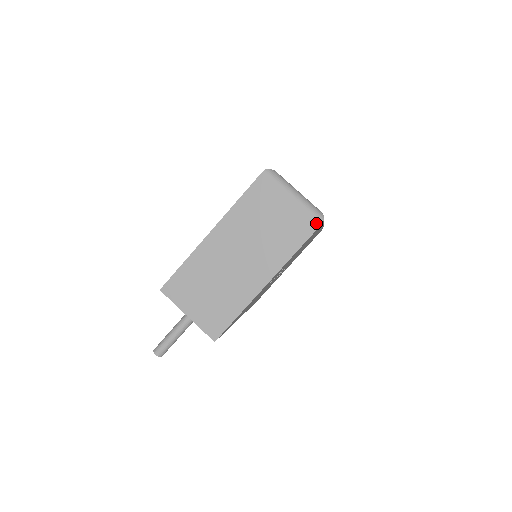
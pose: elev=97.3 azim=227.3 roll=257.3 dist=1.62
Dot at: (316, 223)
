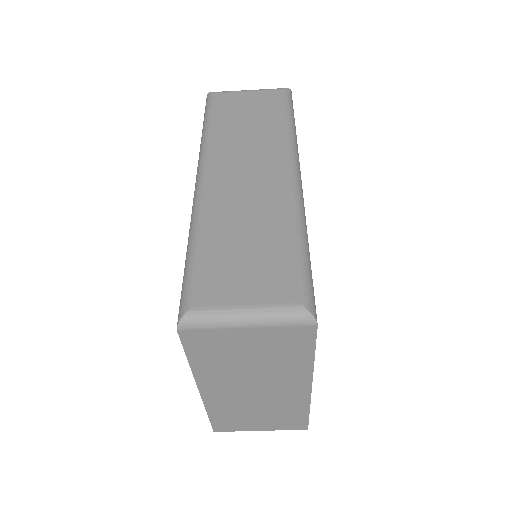
Dot at: (308, 329)
